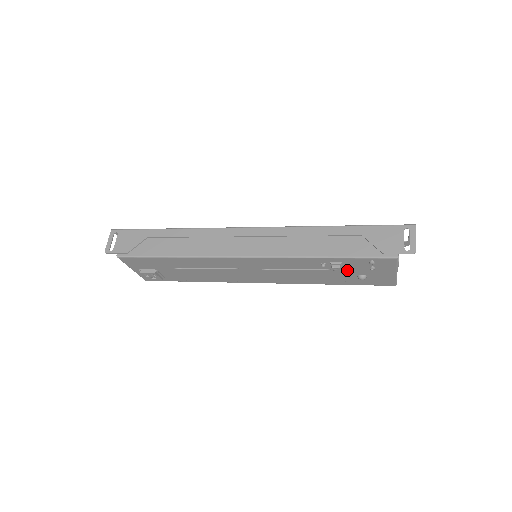
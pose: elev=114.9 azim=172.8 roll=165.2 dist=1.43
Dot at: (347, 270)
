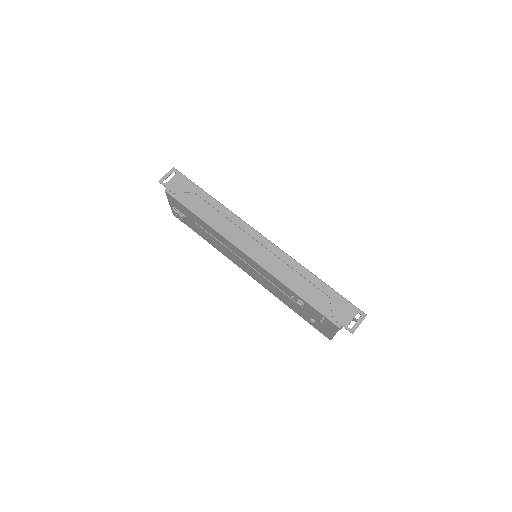
Dot at: (306, 310)
